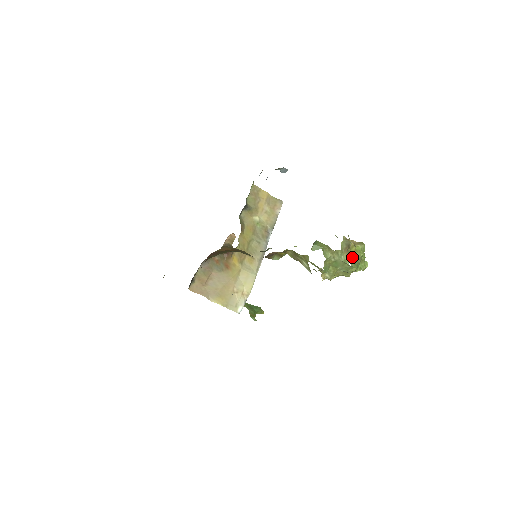
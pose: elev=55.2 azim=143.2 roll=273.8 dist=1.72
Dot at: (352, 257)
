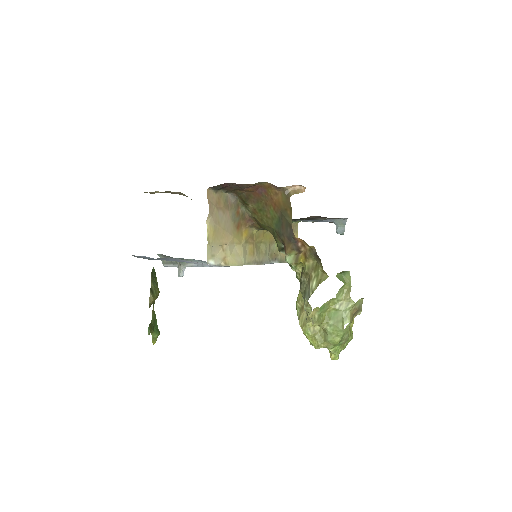
Dot at: occluded
